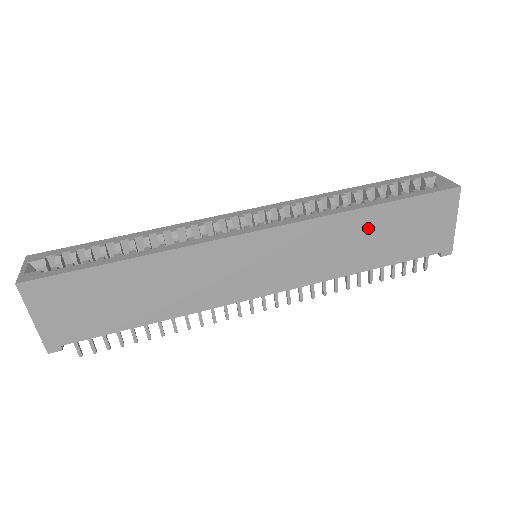
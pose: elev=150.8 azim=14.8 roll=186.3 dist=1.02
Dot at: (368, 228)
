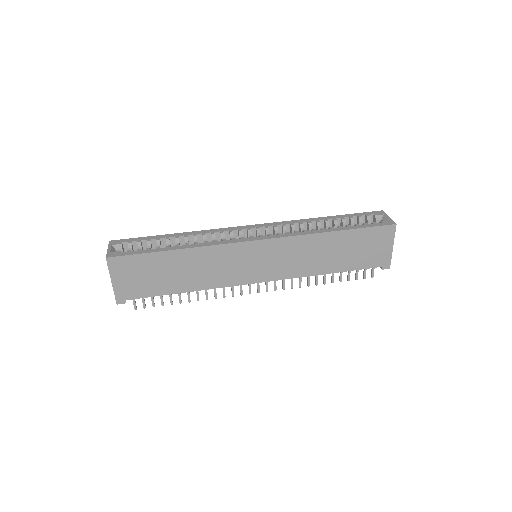
Dot at: (331, 245)
